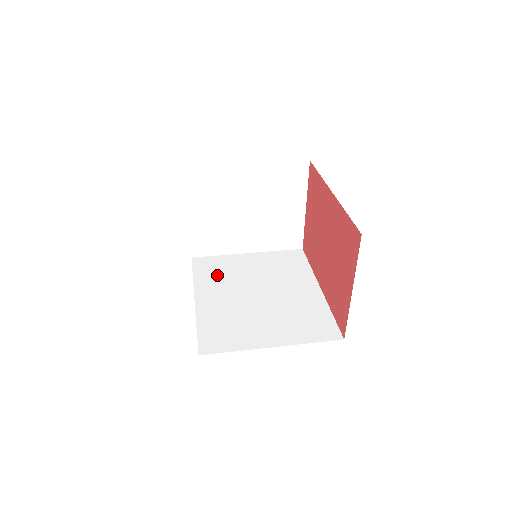
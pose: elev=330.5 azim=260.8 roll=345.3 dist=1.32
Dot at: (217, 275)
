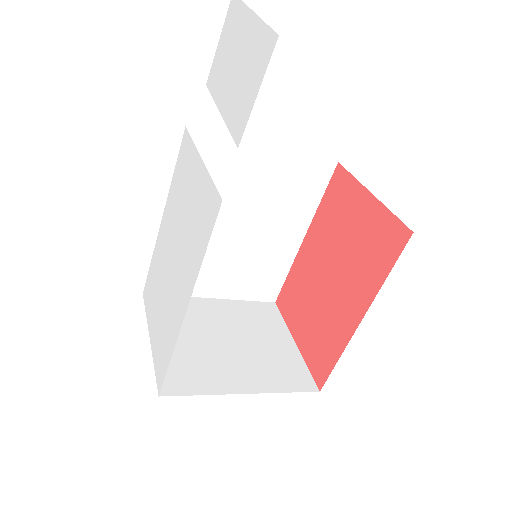
Dot at: occluded
